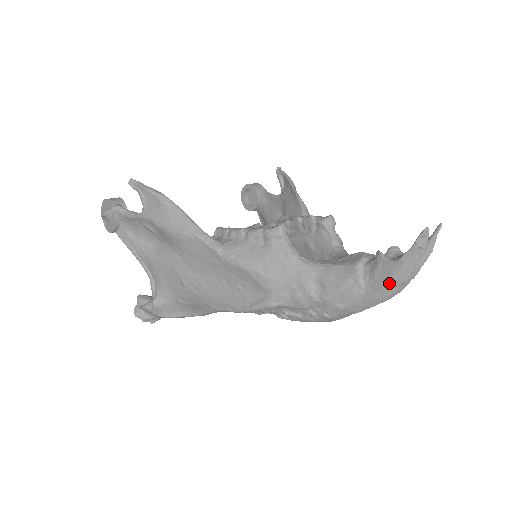
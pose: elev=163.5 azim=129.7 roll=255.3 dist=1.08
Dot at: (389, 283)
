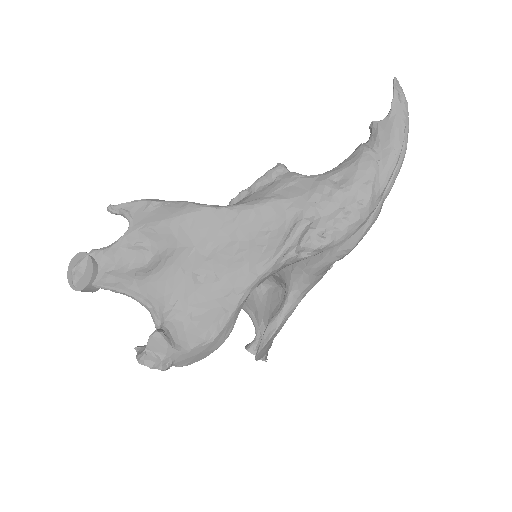
Dot at: (395, 133)
